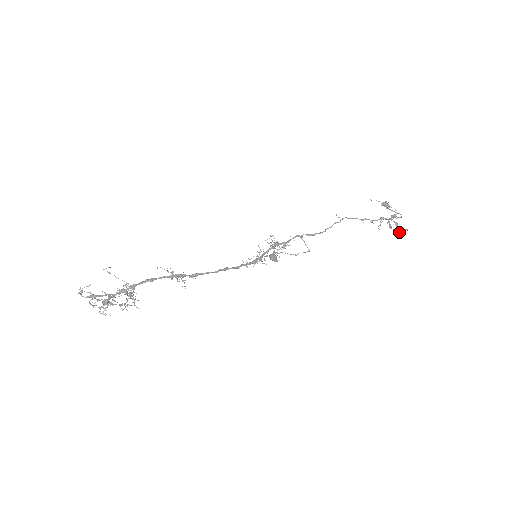
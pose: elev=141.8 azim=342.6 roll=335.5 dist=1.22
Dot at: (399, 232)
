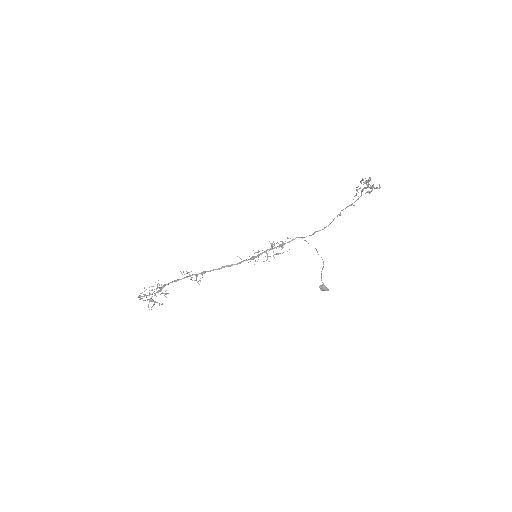
Dot at: (371, 190)
